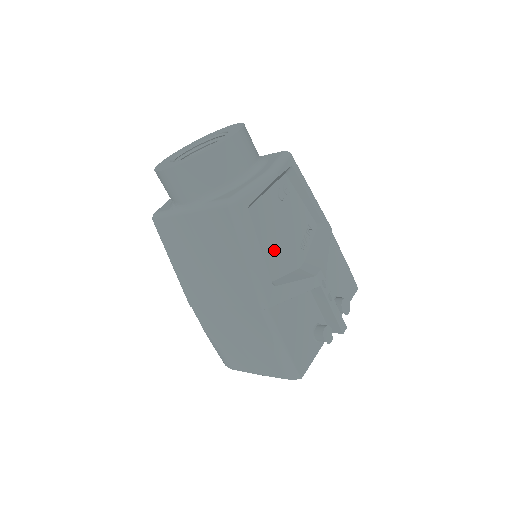
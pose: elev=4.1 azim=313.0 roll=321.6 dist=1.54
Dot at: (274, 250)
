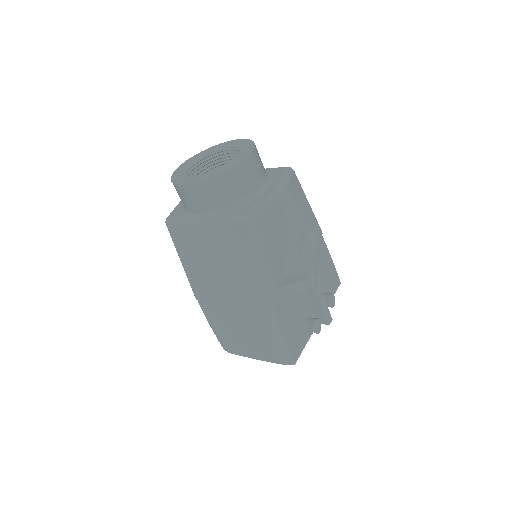
Dot at: (277, 257)
